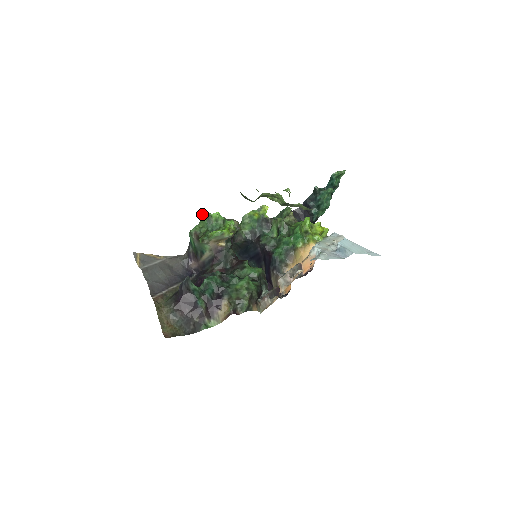
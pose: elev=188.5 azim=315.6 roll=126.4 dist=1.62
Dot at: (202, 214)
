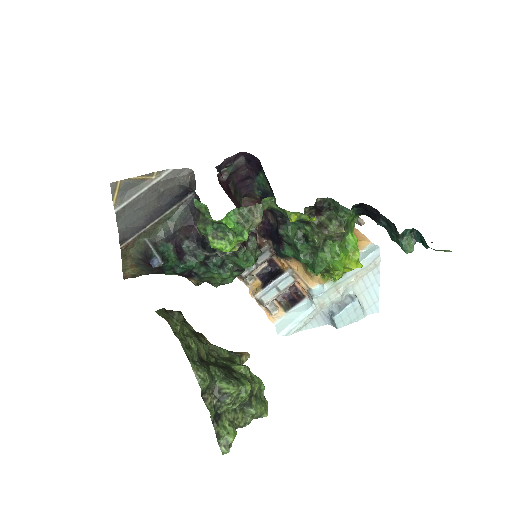
Dot at: occluded
